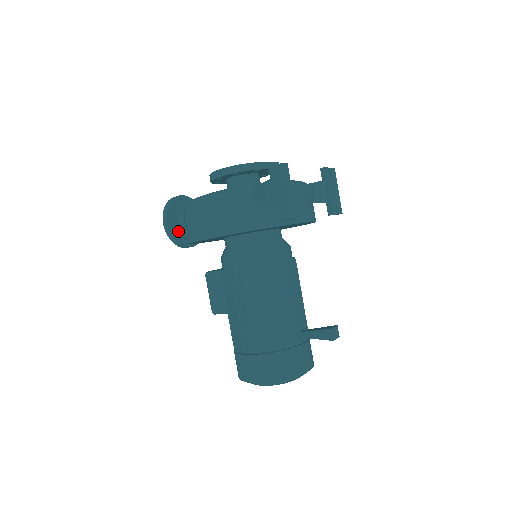
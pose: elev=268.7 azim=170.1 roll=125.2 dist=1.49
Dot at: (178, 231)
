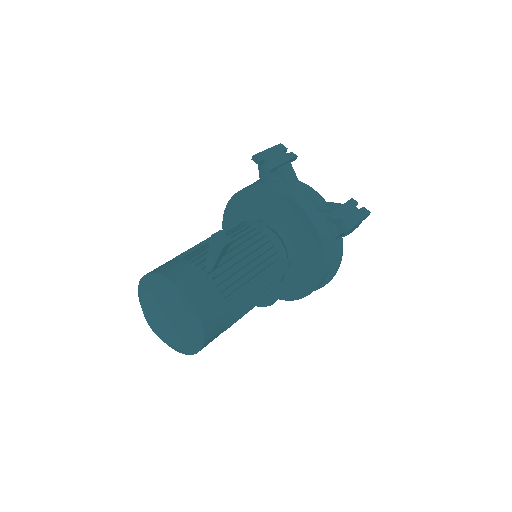
Dot at: occluded
